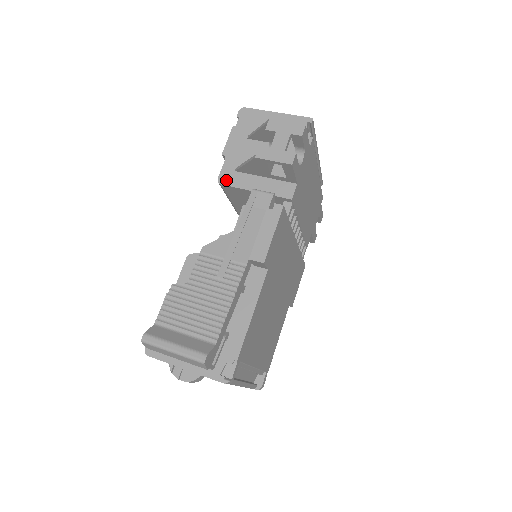
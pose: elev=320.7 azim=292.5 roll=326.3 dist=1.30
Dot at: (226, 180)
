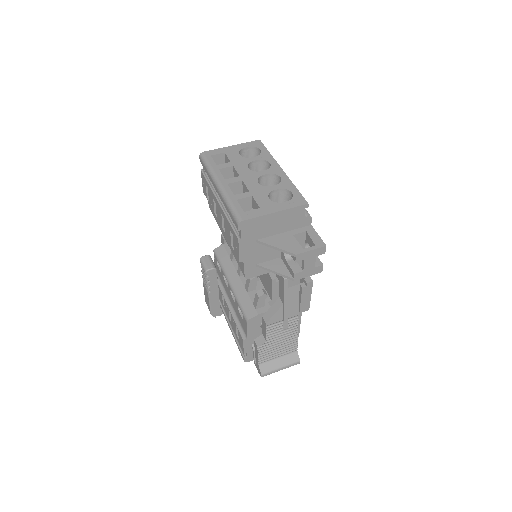
Dot at: (252, 275)
